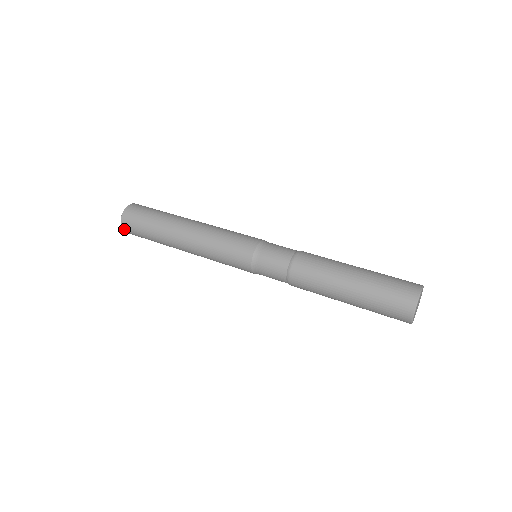
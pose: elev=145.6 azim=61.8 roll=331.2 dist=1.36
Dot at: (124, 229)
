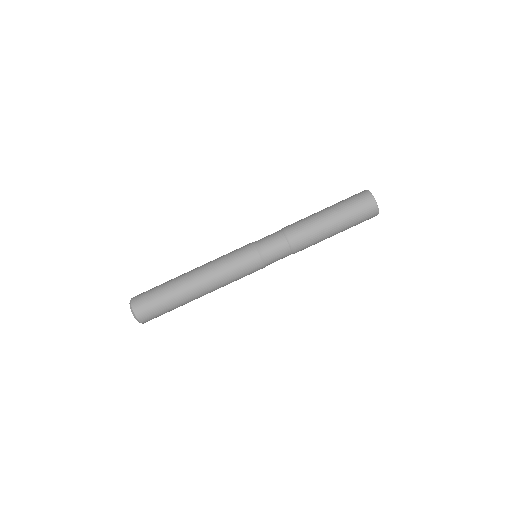
Dot at: occluded
